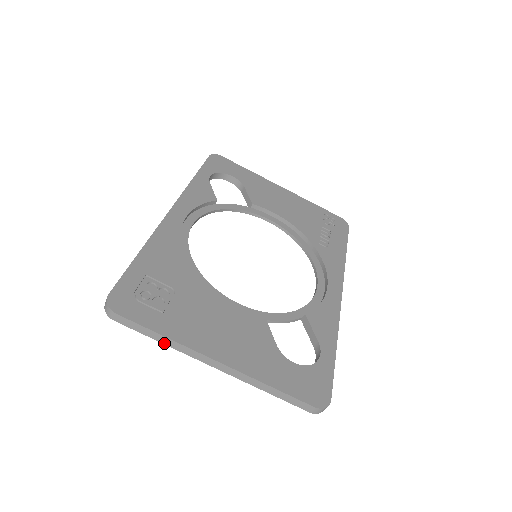
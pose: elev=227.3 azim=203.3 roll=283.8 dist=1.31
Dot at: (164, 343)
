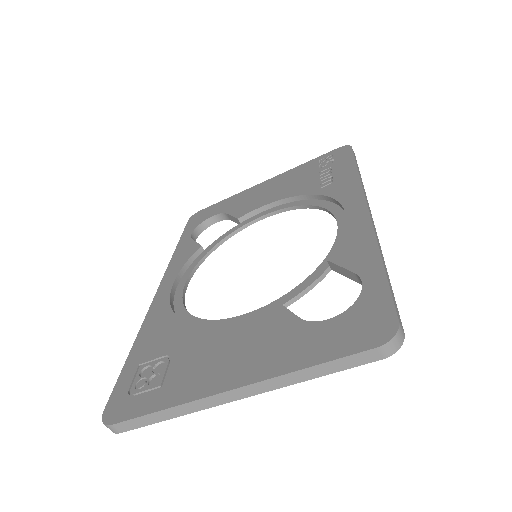
Dot at: (174, 417)
